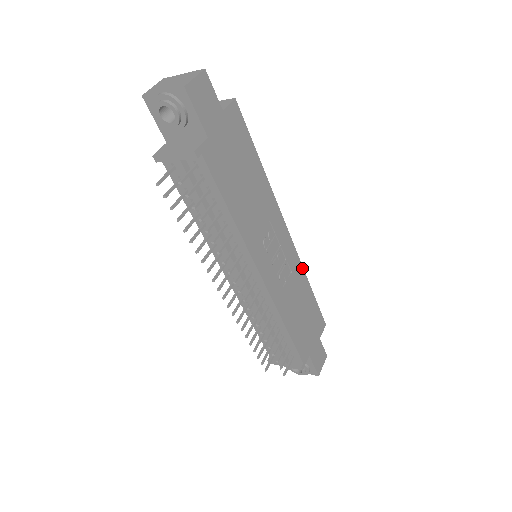
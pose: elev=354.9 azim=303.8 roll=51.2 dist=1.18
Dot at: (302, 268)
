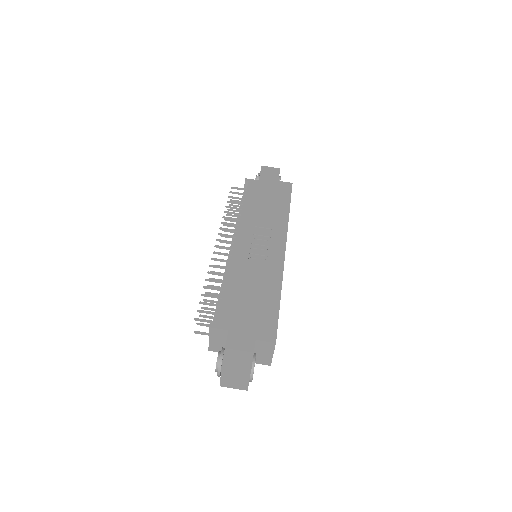
Dot at: (281, 275)
